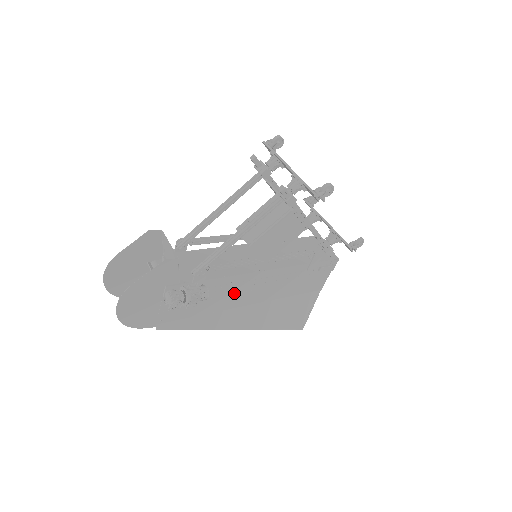
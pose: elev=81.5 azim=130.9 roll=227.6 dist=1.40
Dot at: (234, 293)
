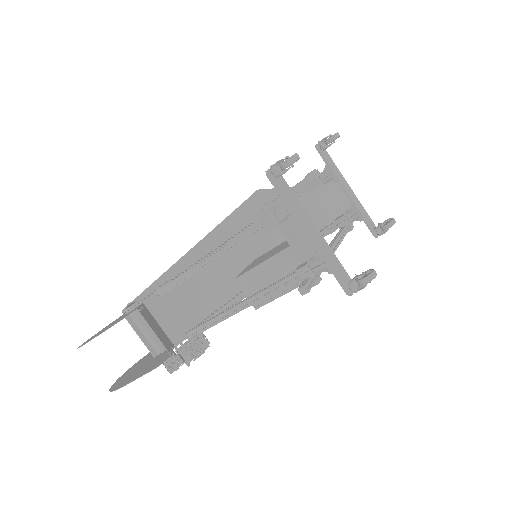
Dot at: occluded
